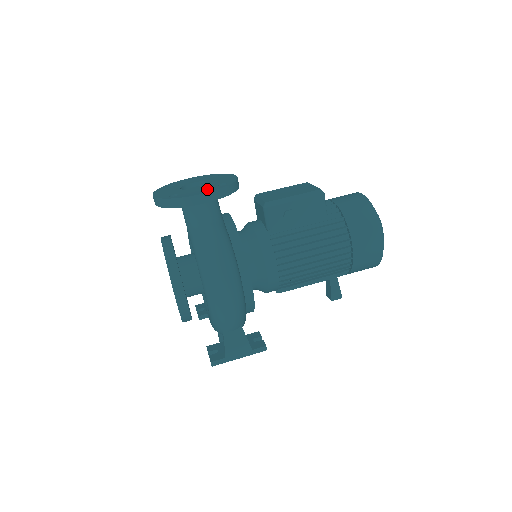
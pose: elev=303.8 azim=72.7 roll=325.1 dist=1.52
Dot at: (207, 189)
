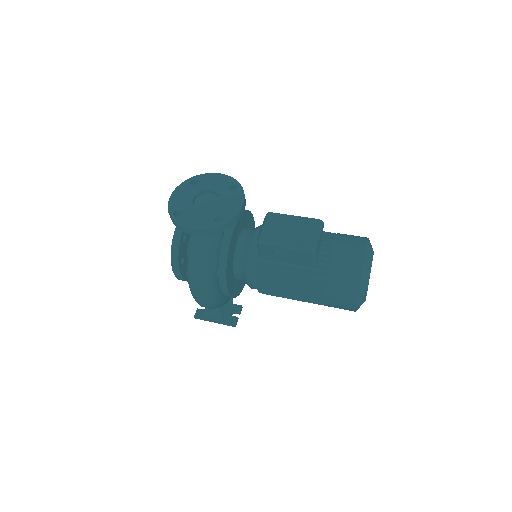
Dot at: (203, 222)
